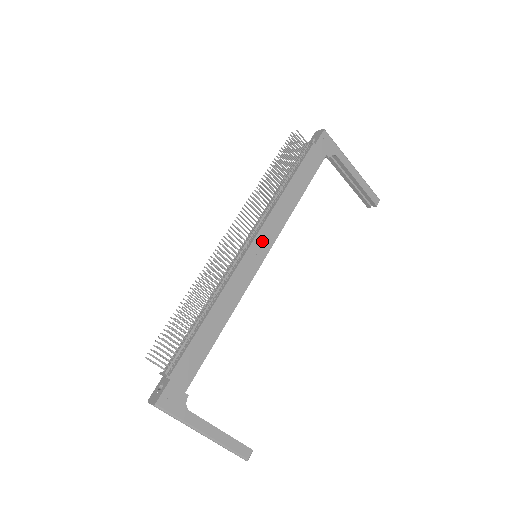
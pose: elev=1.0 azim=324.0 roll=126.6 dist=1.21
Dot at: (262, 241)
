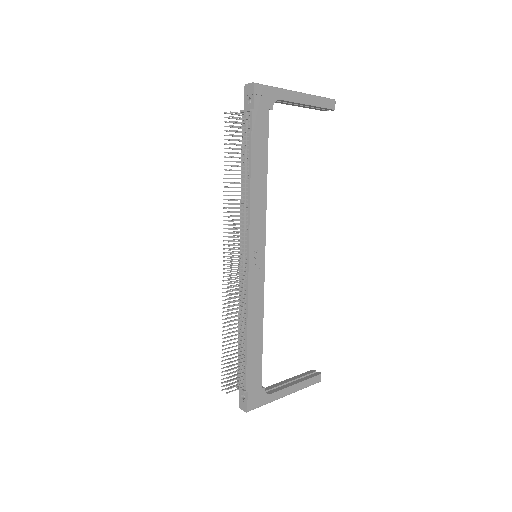
Dot at: (256, 245)
